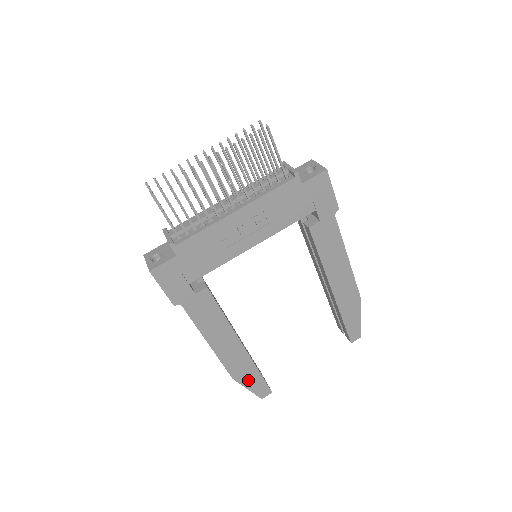
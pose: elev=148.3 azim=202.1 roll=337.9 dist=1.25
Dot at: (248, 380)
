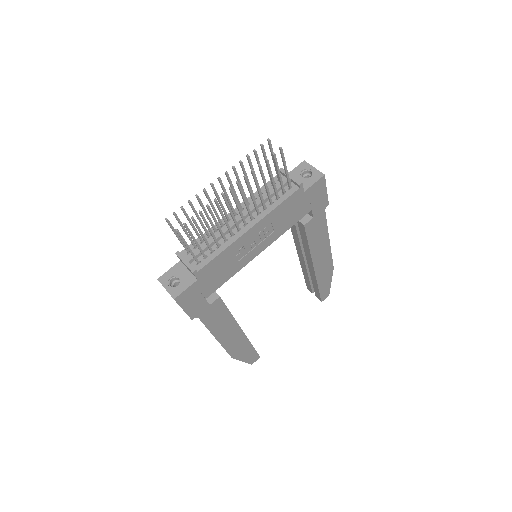
Dot at: (243, 355)
